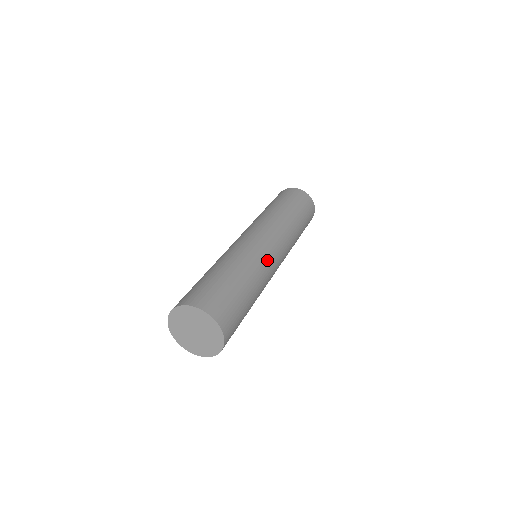
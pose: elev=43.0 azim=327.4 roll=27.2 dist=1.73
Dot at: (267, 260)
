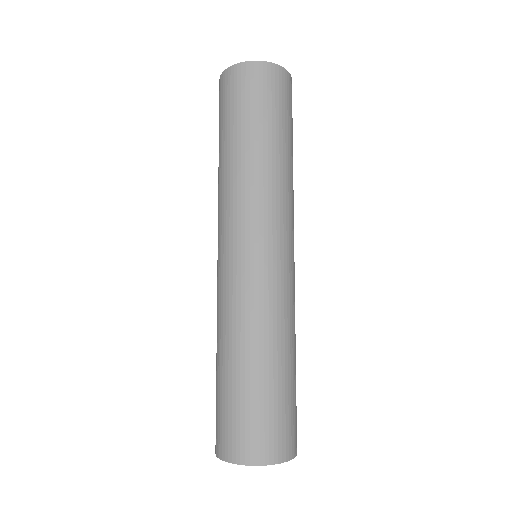
Dot at: occluded
